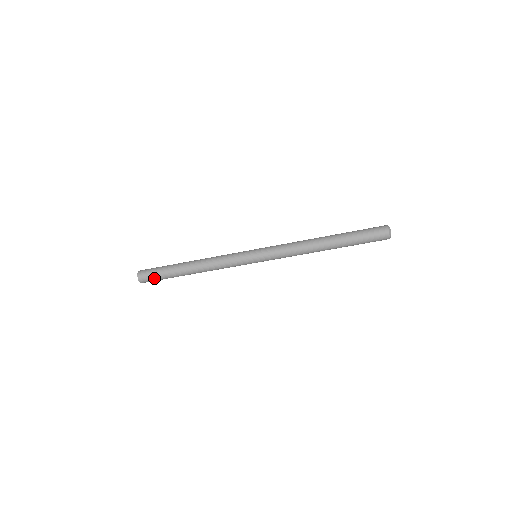
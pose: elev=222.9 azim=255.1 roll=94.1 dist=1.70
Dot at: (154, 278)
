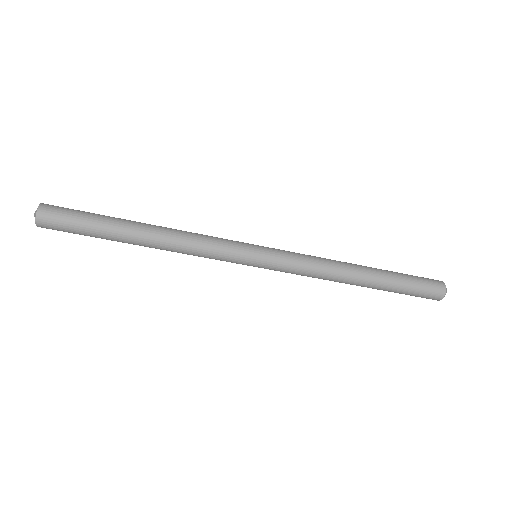
Dot at: (69, 219)
